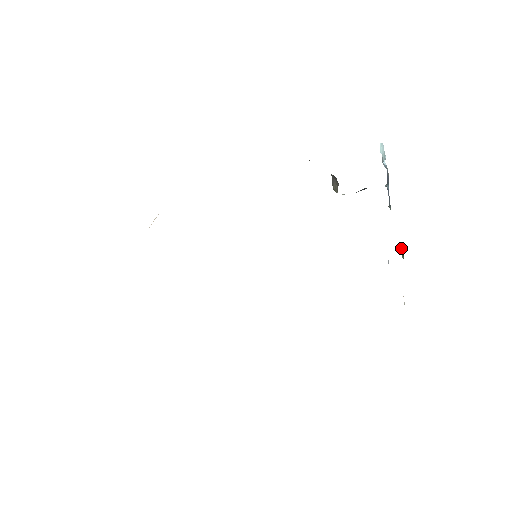
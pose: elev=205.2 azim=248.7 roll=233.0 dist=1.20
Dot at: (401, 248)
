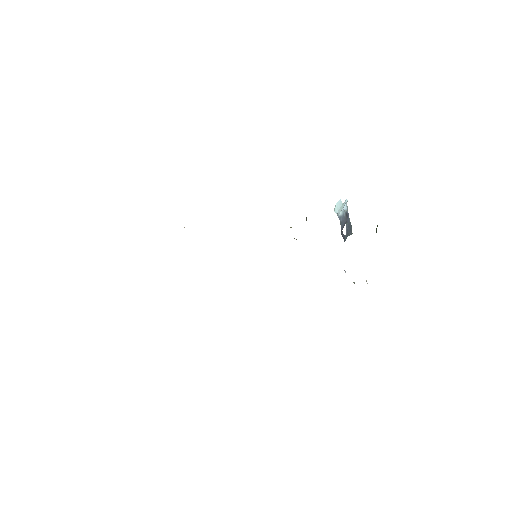
Dot at: (376, 232)
